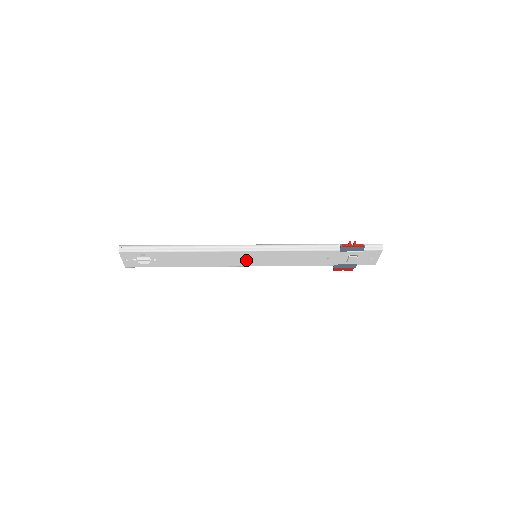
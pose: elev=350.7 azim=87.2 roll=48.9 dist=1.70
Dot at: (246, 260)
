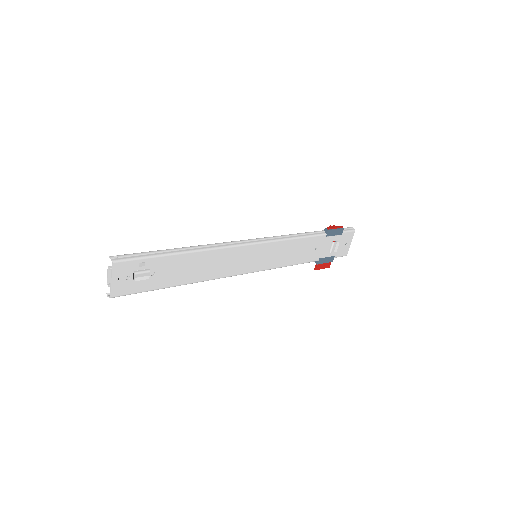
Dot at: (249, 261)
